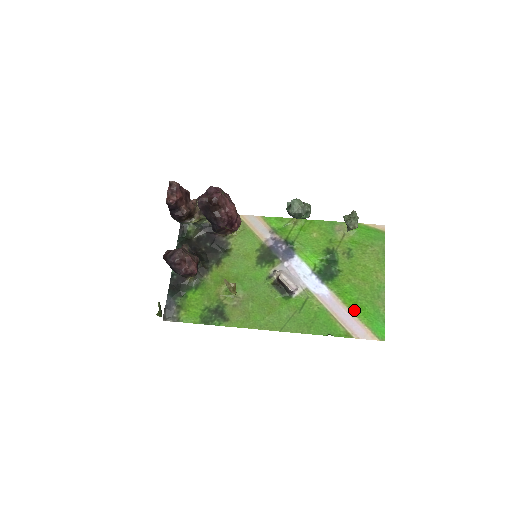
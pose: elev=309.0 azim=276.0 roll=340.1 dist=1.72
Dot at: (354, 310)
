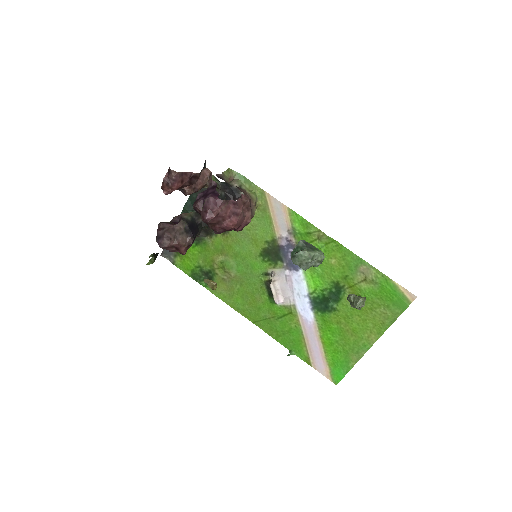
Dot at: (326, 348)
